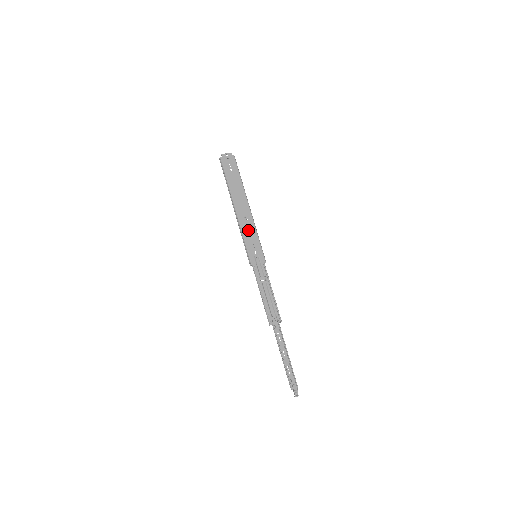
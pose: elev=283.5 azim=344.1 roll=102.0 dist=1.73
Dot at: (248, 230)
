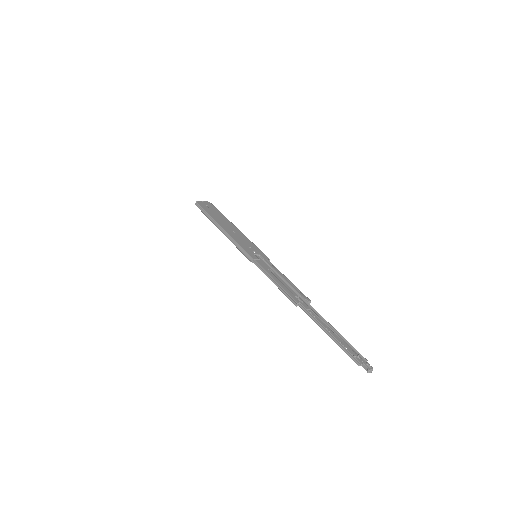
Dot at: (240, 239)
